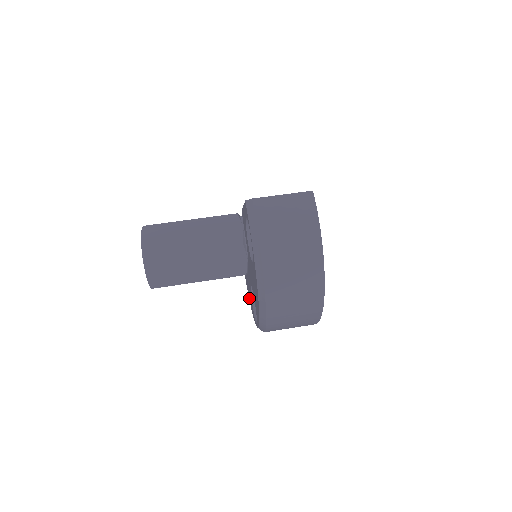
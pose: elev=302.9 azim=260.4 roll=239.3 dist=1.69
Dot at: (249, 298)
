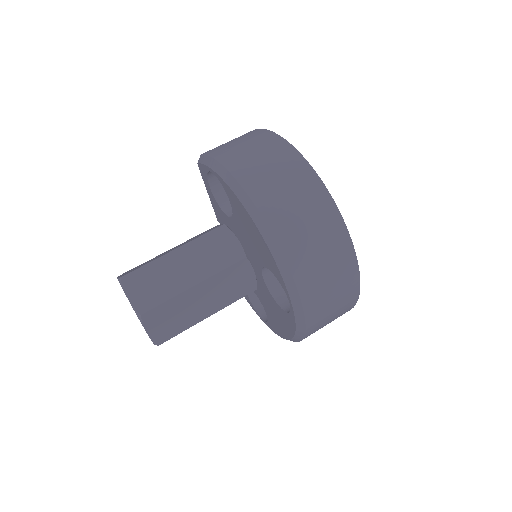
Dot at: (286, 334)
